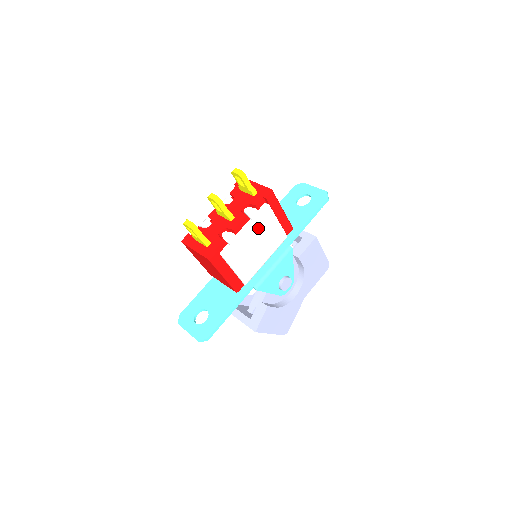
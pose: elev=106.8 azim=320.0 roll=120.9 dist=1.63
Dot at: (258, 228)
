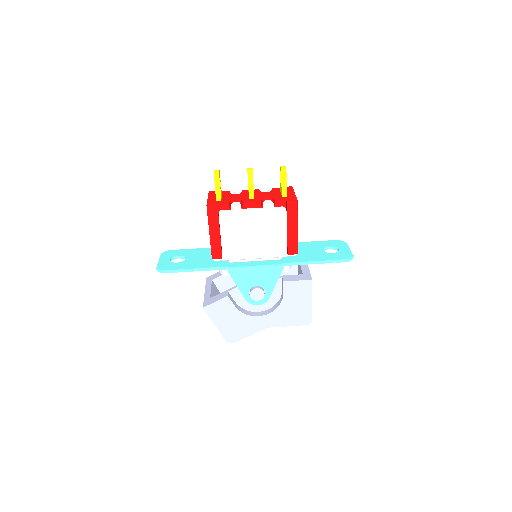
Dot at: (264, 221)
